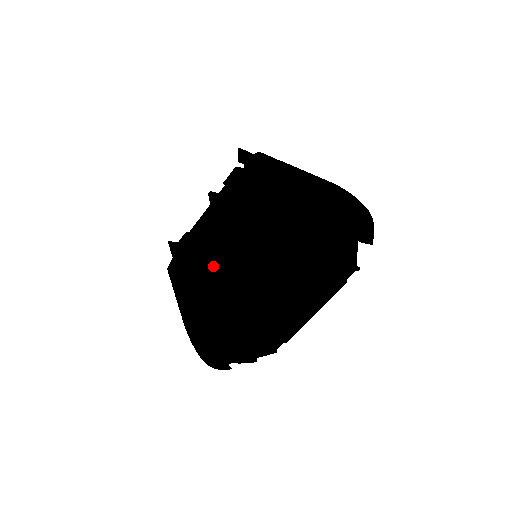
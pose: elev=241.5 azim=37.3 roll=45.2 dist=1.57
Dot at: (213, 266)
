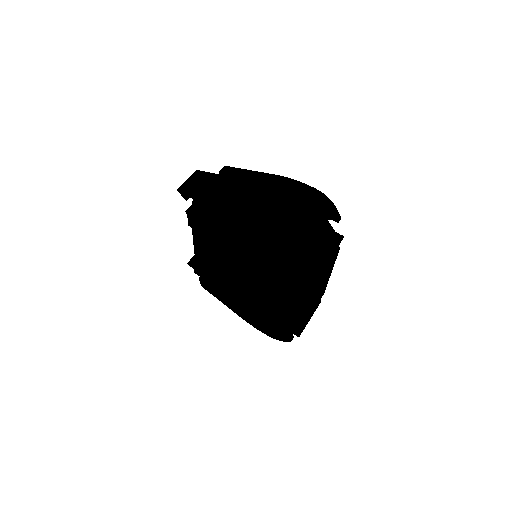
Dot at: (230, 282)
